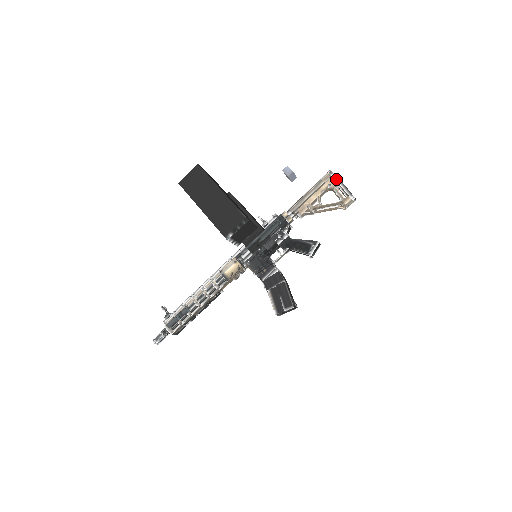
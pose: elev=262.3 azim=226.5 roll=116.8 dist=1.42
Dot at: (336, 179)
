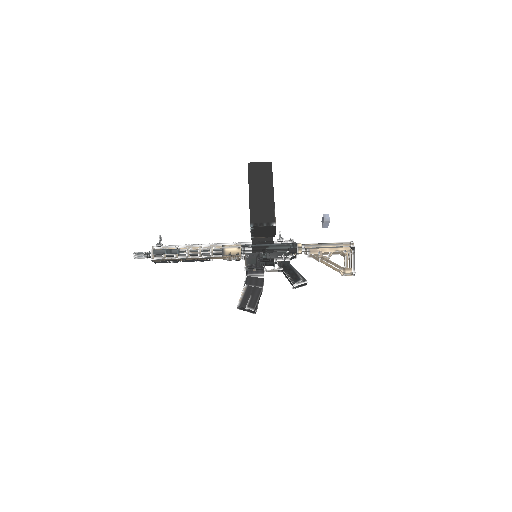
Dot at: (353, 251)
